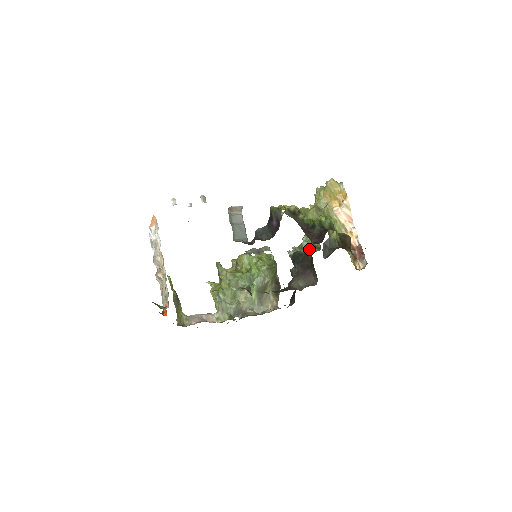
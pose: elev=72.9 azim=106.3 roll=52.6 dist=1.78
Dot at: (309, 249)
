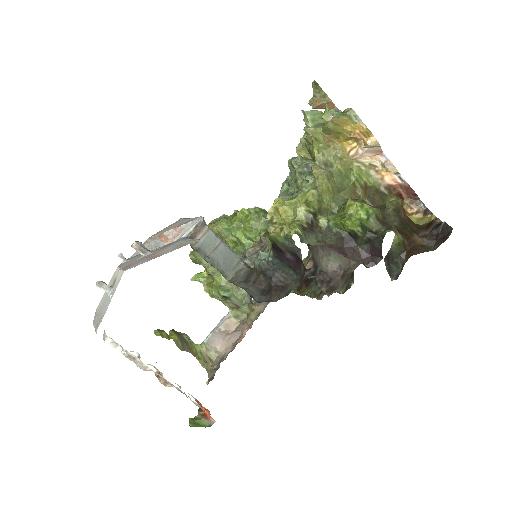
Dot at: occluded
